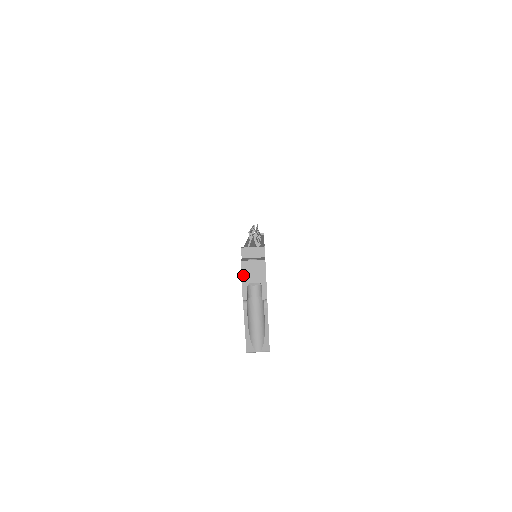
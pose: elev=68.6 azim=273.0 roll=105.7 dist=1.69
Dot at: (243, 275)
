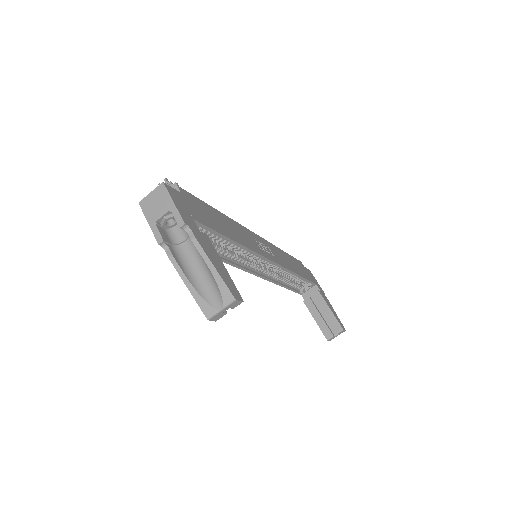
Dot at: (147, 216)
